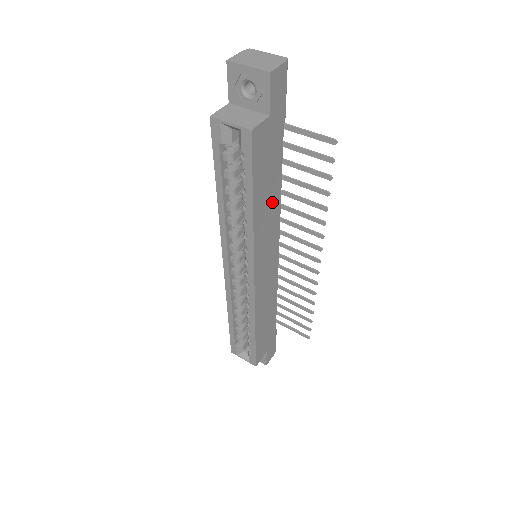
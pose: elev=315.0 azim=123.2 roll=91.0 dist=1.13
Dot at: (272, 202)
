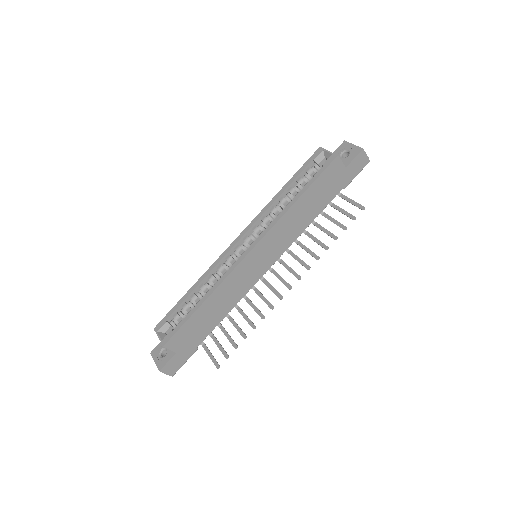
Dot at: (303, 220)
